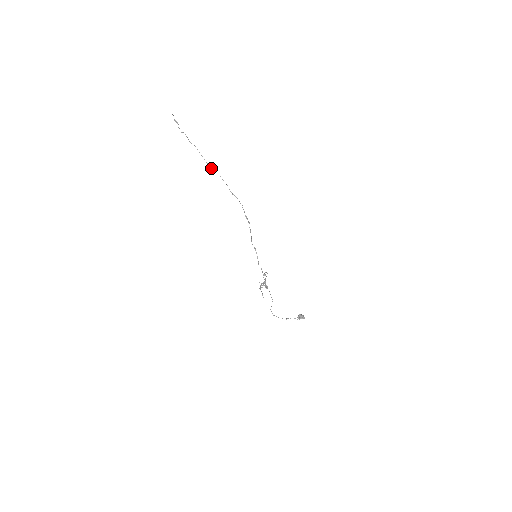
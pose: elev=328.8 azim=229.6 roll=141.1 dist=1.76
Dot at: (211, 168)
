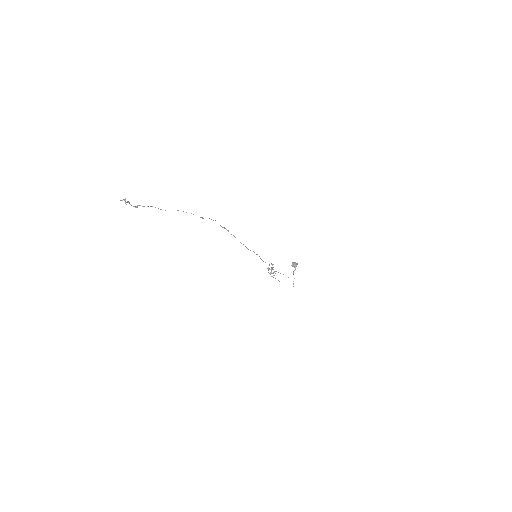
Dot at: occluded
